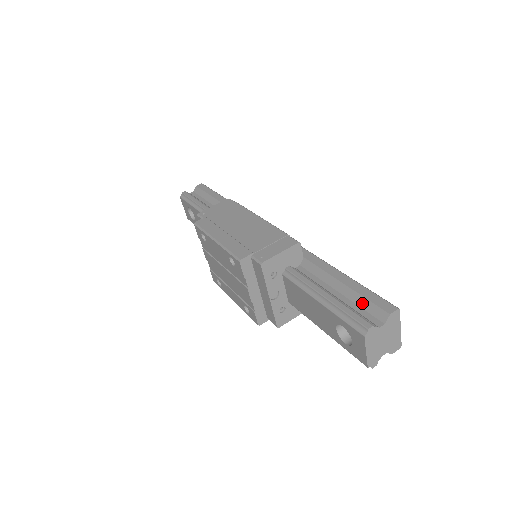
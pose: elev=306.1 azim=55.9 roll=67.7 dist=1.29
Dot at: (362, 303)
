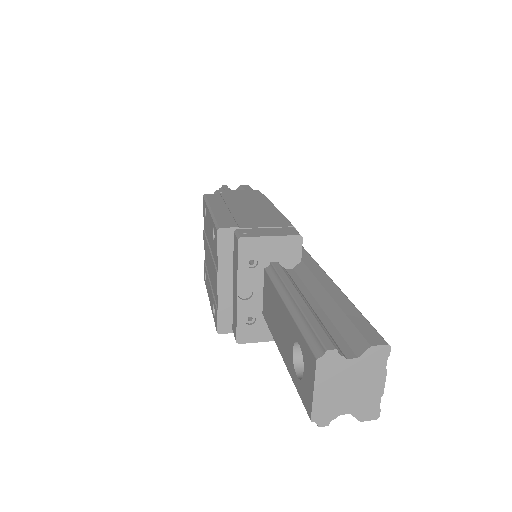
Dot at: (341, 324)
